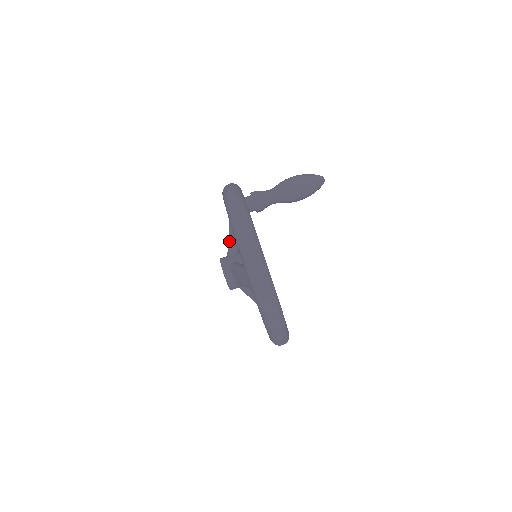
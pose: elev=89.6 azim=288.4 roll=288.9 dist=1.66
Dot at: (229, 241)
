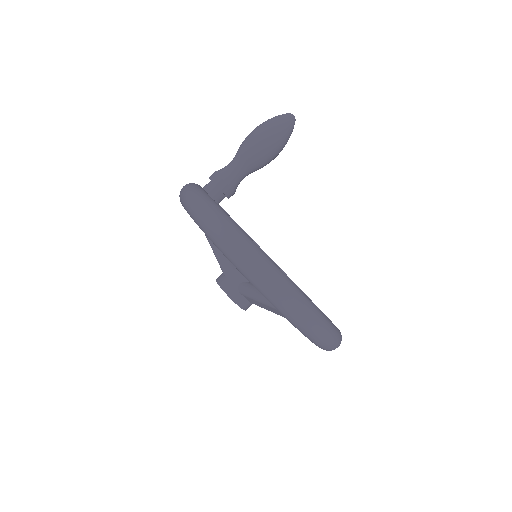
Dot at: (218, 257)
